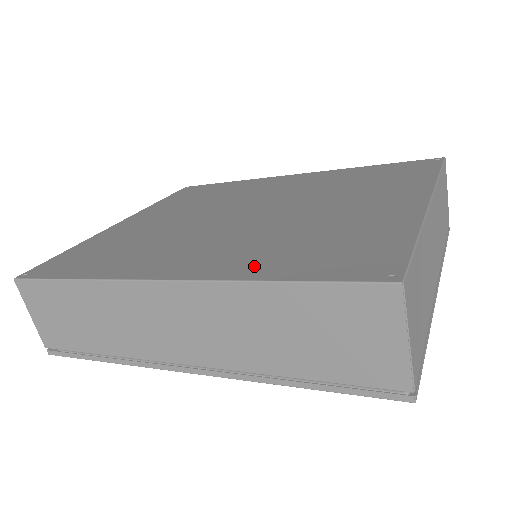
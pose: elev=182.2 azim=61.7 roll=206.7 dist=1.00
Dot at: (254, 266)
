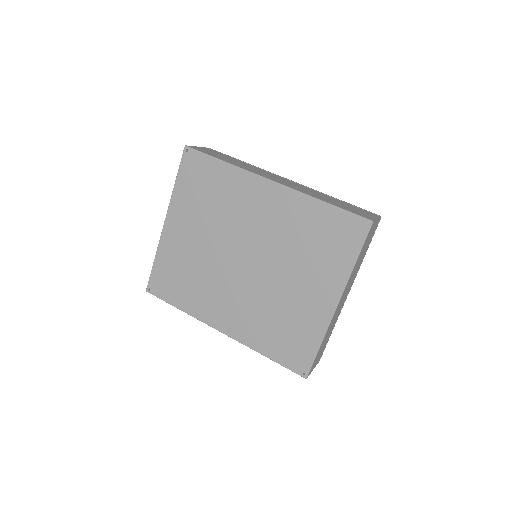
Dot at: (257, 340)
